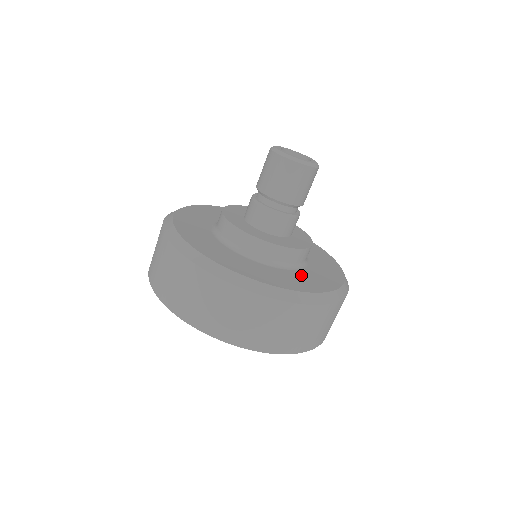
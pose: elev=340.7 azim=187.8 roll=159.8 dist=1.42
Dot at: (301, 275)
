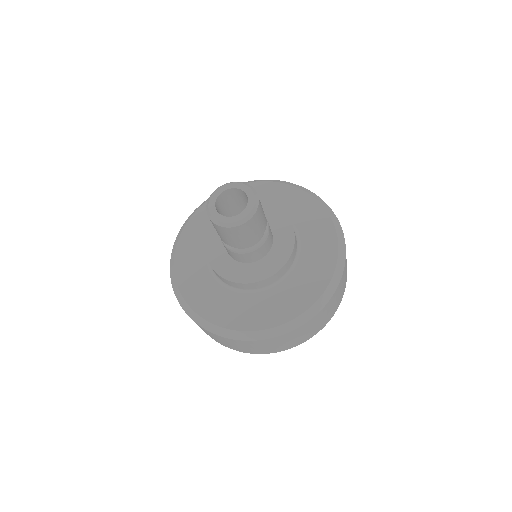
Dot at: (309, 238)
